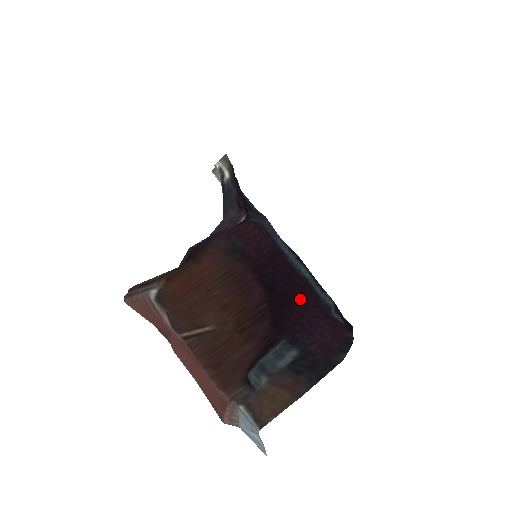
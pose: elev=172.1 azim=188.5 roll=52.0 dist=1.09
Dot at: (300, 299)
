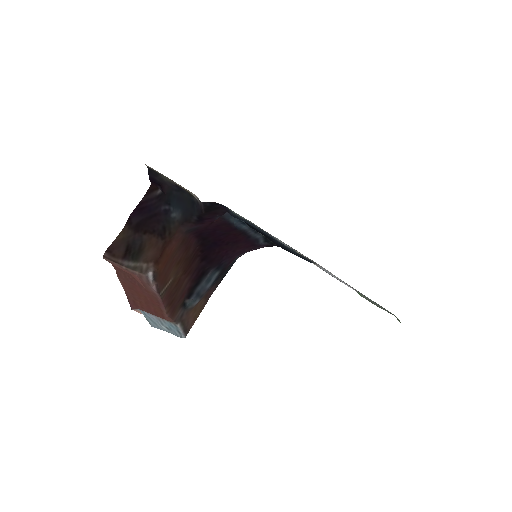
Dot at: (233, 242)
